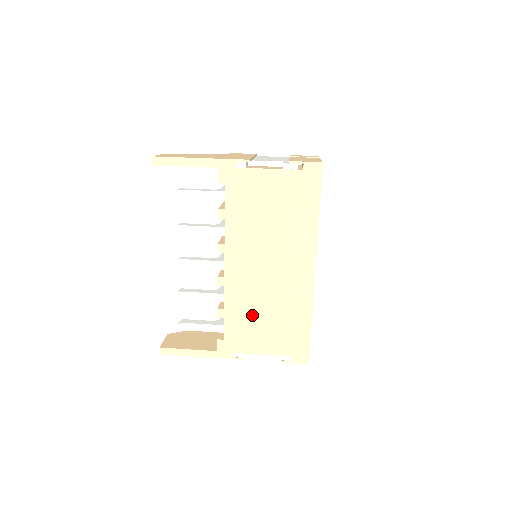
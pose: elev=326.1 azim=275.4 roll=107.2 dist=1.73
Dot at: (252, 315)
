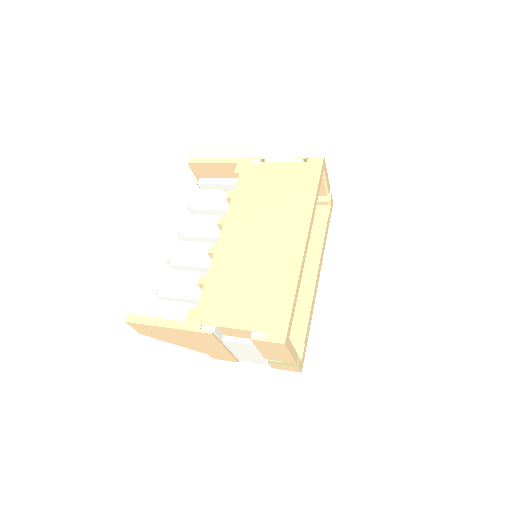
Dot at: (233, 283)
